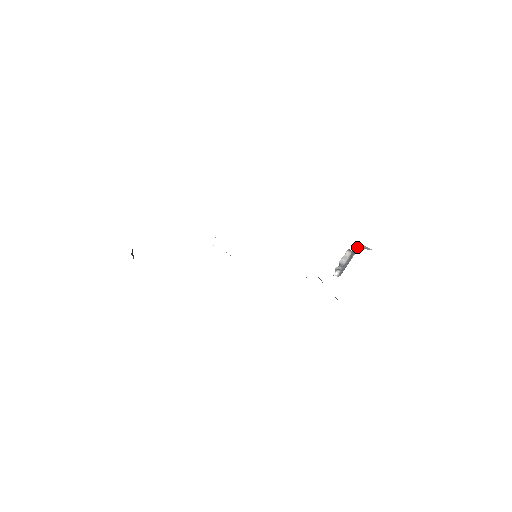
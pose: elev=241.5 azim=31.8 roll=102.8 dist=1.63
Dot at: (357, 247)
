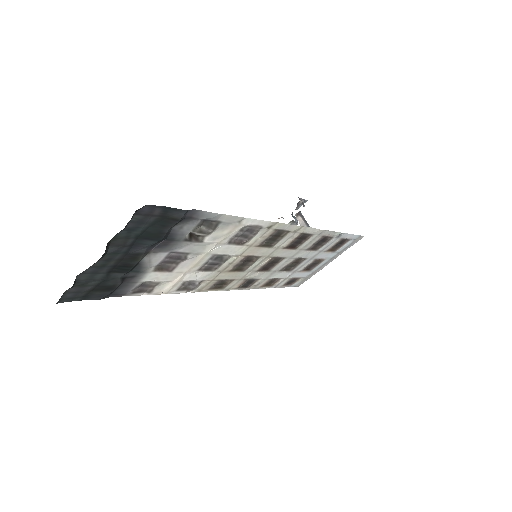
Dot at: (295, 218)
